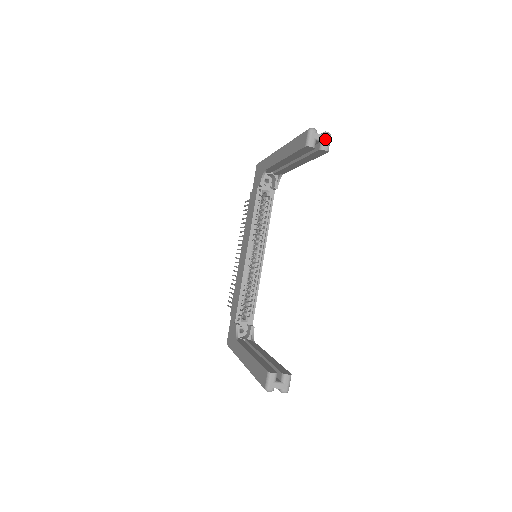
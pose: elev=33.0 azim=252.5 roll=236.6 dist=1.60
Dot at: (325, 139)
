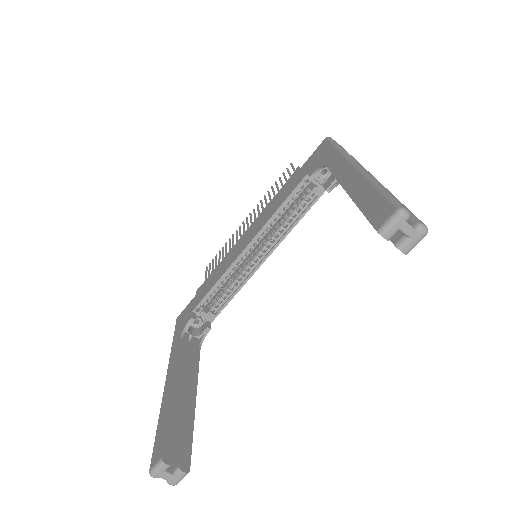
Dot at: (414, 236)
